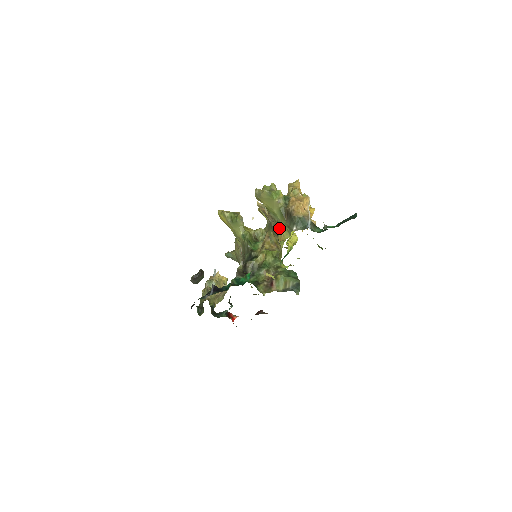
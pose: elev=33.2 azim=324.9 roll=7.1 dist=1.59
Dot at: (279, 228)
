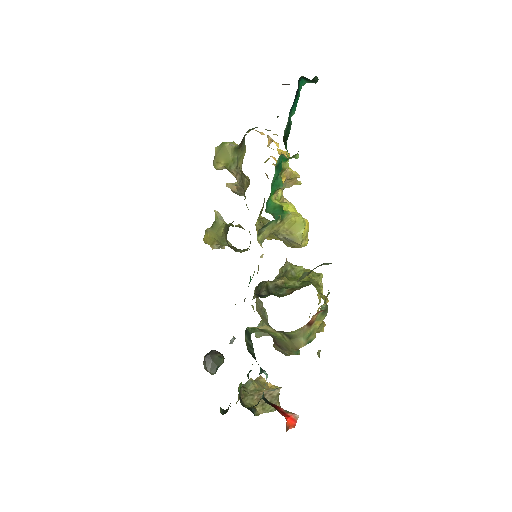
Dot at: (240, 164)
